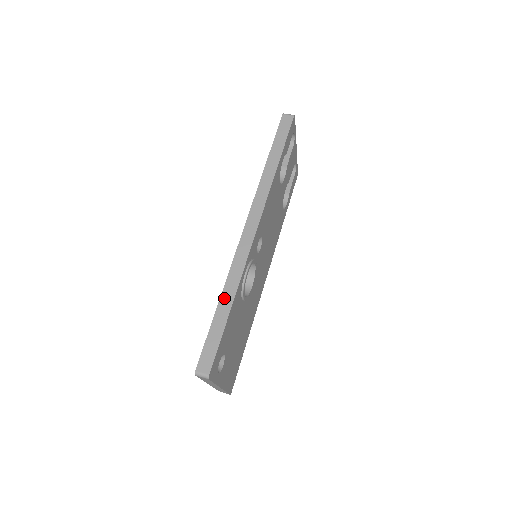
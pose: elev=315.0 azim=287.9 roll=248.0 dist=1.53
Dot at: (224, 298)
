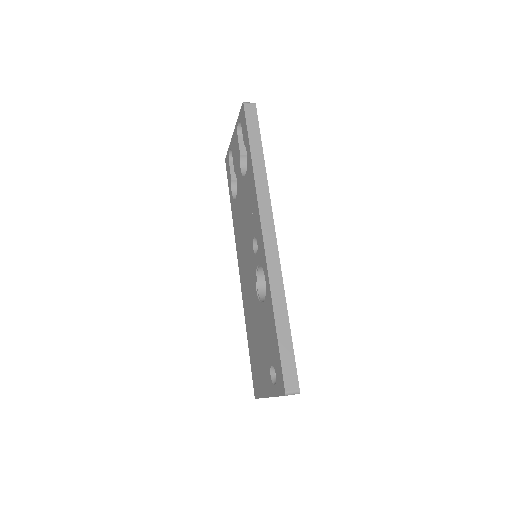
Dot at: (277, 310)
